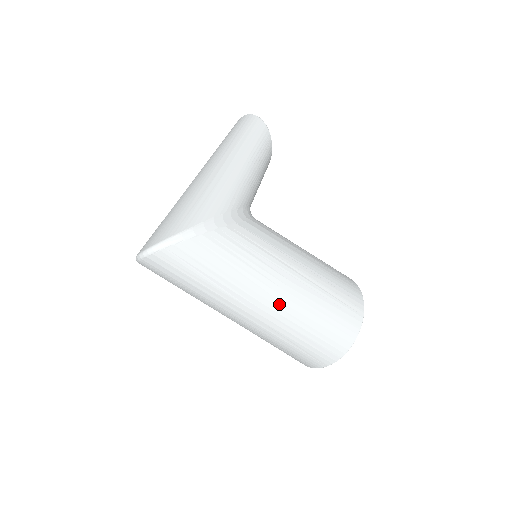
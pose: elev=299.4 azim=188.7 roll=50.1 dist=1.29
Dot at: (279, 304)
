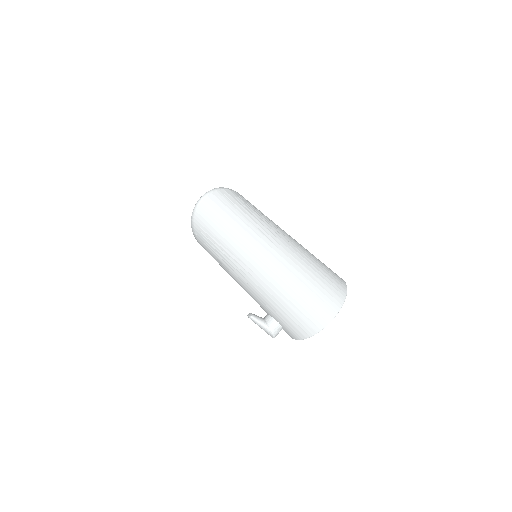
Dot at: (293, 247)
